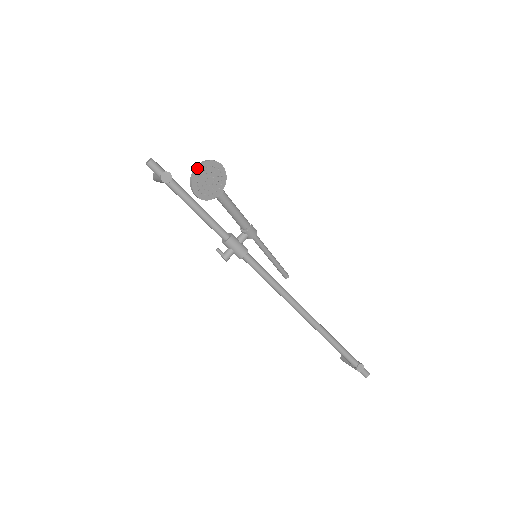
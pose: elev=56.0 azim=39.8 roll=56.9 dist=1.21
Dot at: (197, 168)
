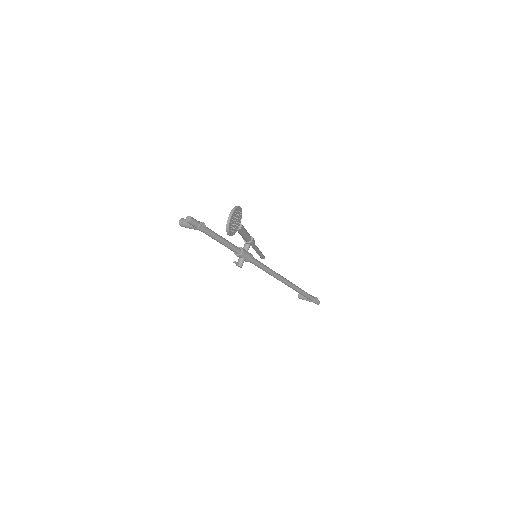
Dot at: (231, 217)
